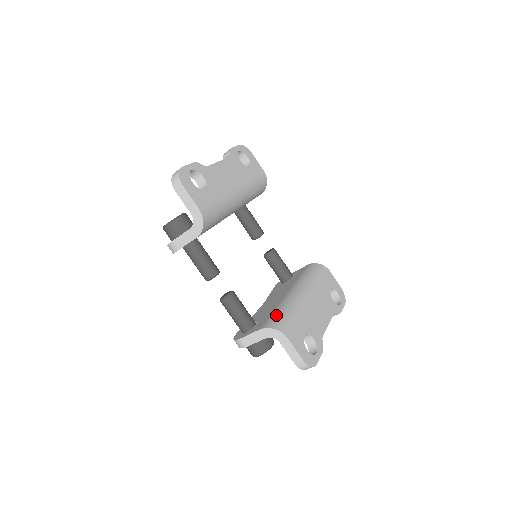
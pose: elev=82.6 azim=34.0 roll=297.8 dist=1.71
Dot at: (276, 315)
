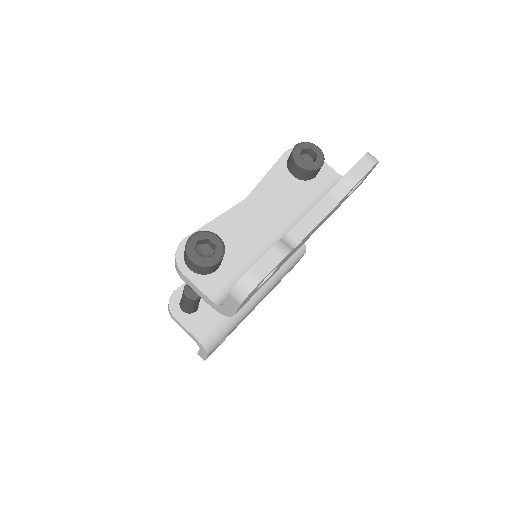
Dot at: (218, 325)
